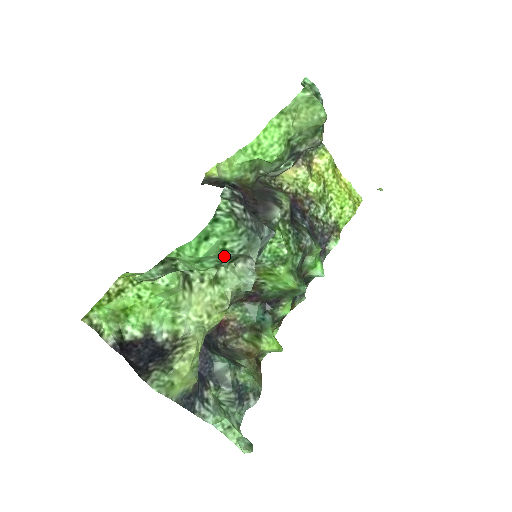
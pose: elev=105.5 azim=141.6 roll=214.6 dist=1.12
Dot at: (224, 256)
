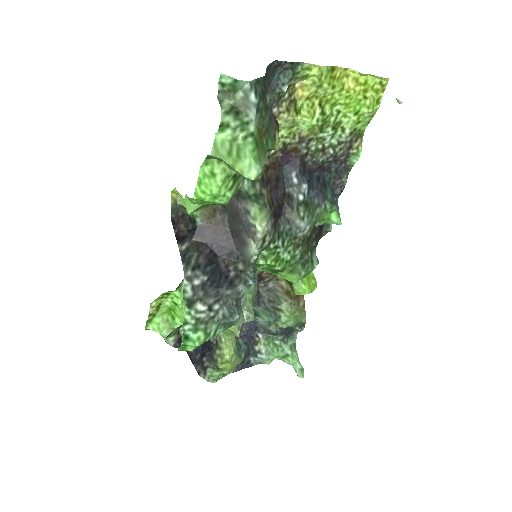
Dot at: occluded
